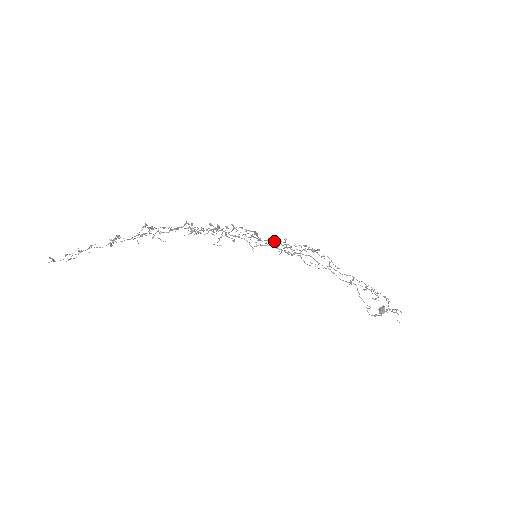
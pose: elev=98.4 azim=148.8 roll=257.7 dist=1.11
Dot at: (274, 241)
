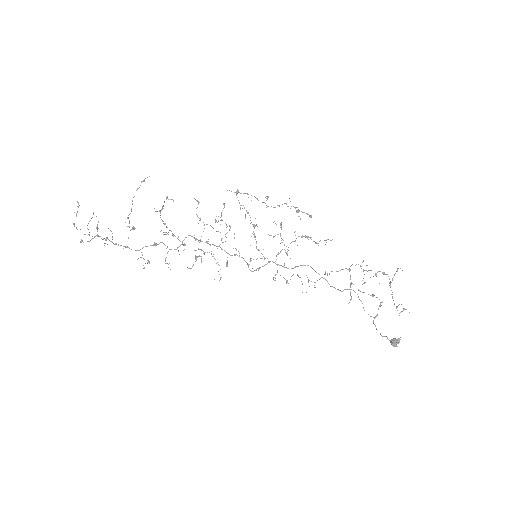
Dot at: occluded
